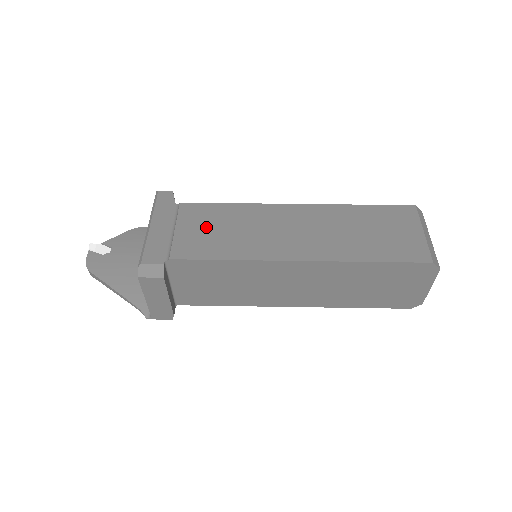
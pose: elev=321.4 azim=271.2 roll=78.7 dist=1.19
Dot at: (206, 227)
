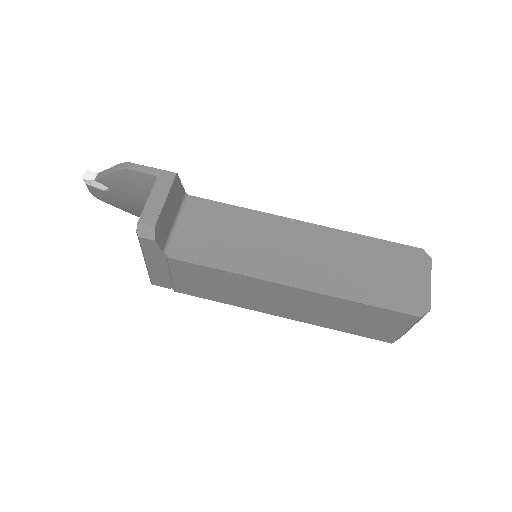
Dot at: (200, 281)
